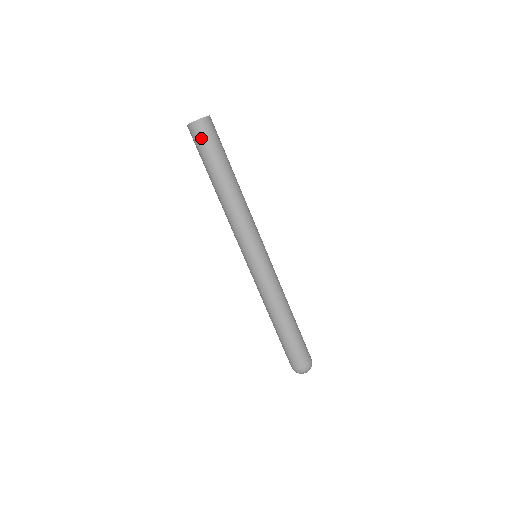
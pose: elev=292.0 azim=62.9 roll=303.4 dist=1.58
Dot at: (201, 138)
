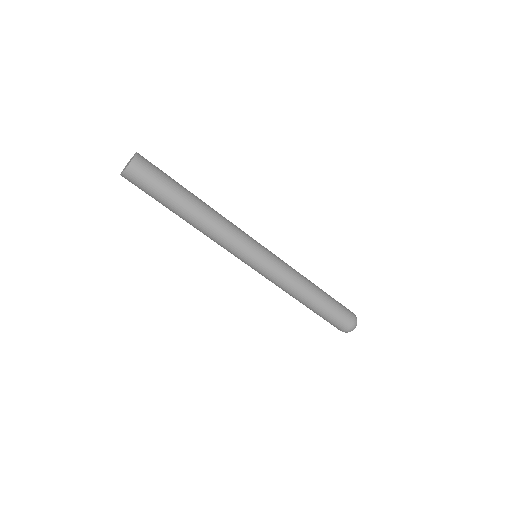
Dot at: (148, 173)
